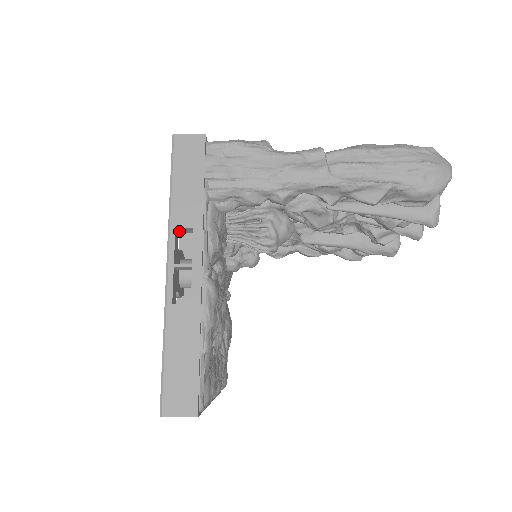
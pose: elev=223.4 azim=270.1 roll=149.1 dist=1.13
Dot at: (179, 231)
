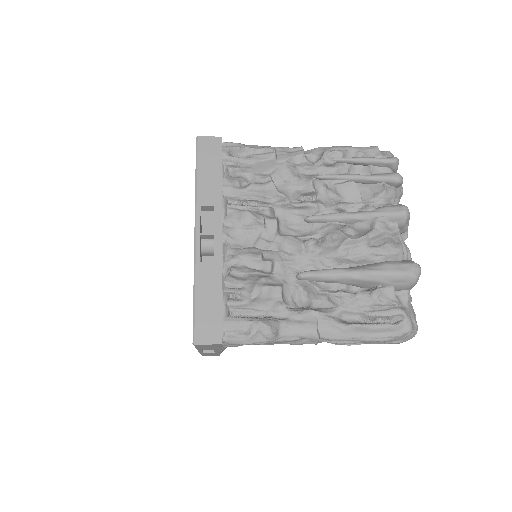
Dot at: occluded
